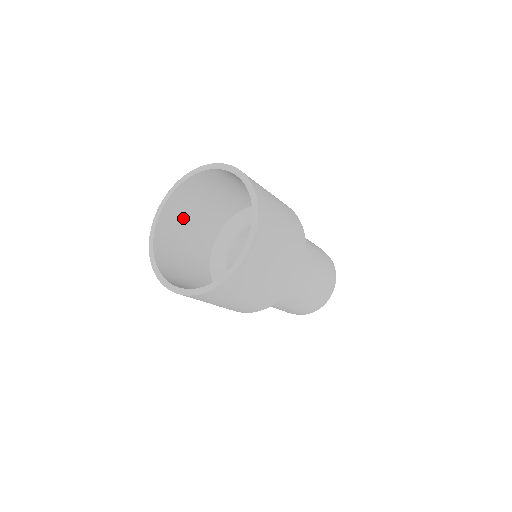
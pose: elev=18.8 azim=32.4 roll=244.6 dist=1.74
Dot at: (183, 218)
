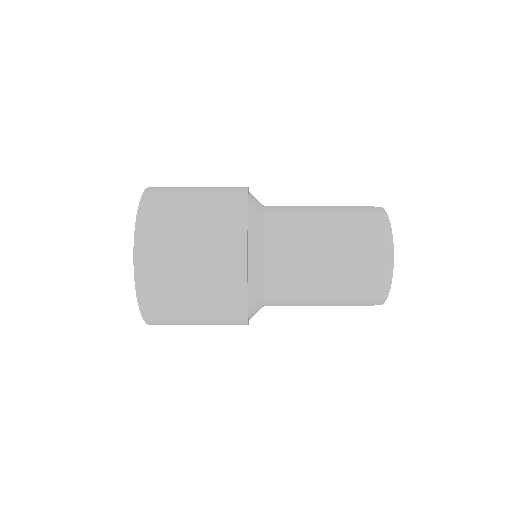
Dot at: occluded
